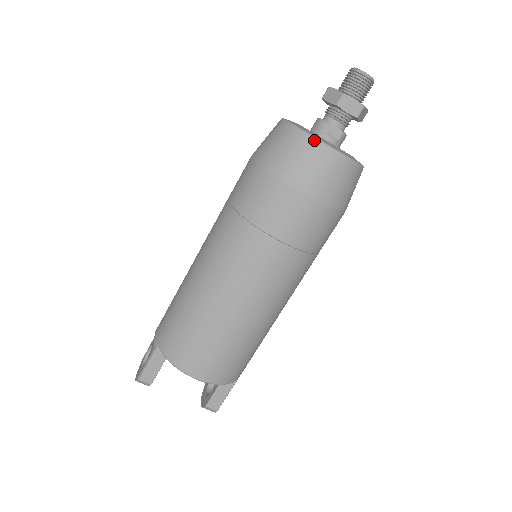
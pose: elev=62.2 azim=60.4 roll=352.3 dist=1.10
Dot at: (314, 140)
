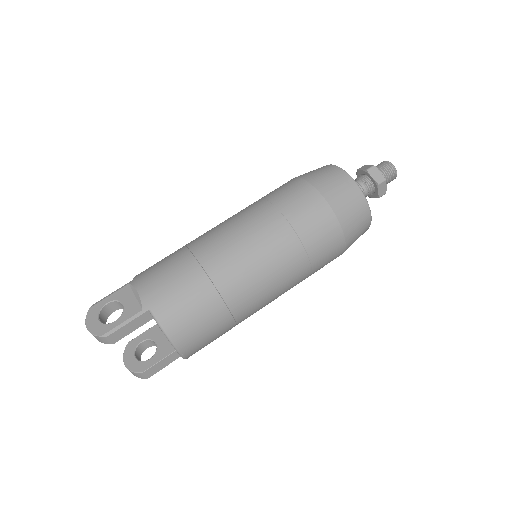
Dot at: (368, 205)
